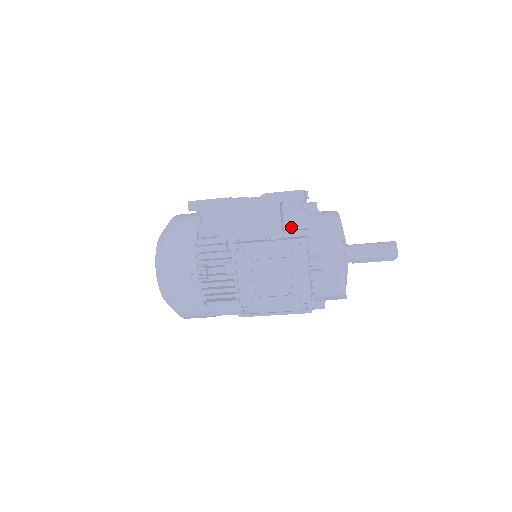
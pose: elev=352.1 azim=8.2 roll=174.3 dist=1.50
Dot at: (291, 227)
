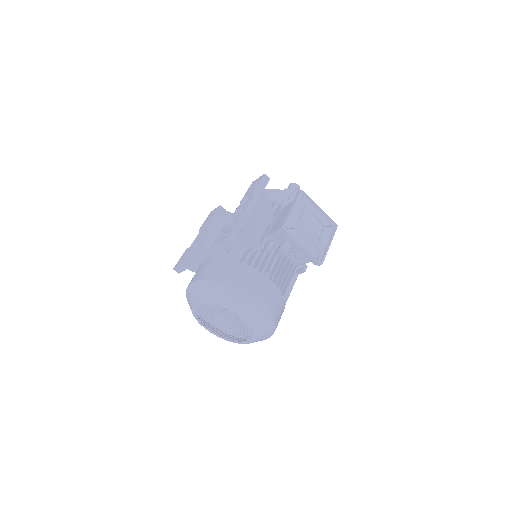
Dot at: occluded
